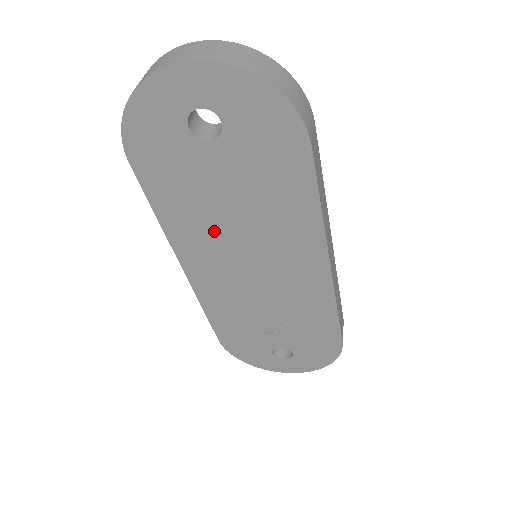
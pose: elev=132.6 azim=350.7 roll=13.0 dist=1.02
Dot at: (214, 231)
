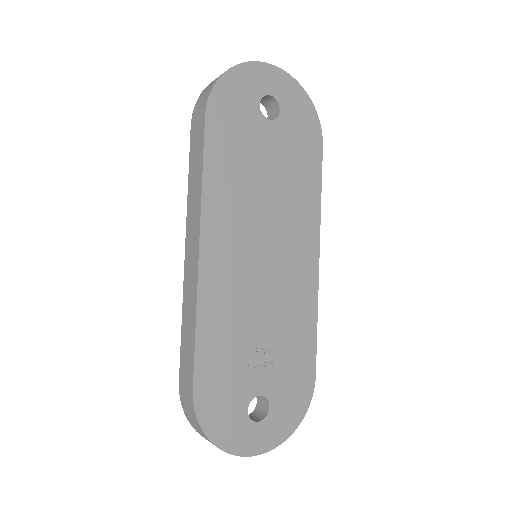
Dot at: (246, 204)
